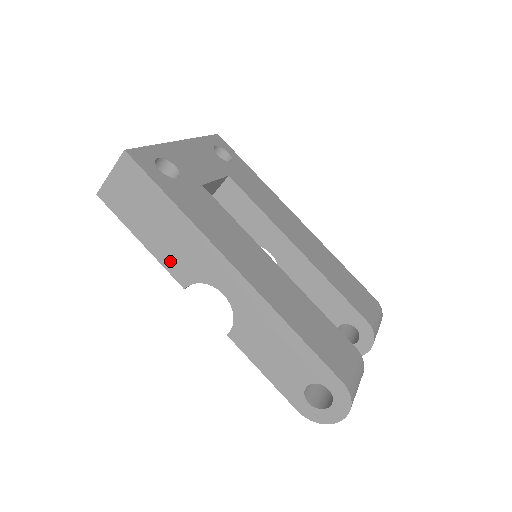
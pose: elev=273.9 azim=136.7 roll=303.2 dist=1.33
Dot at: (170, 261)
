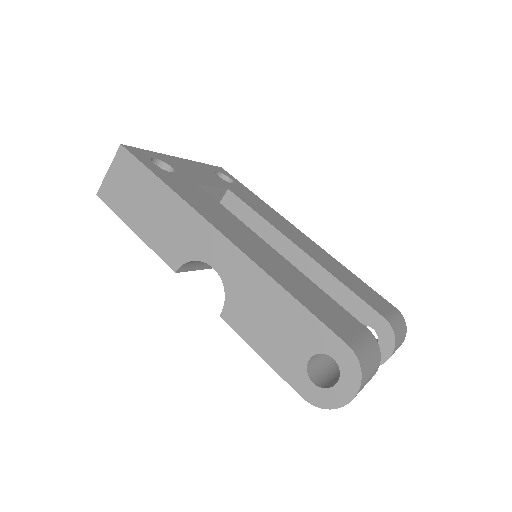
Dot at: (161, 245)
